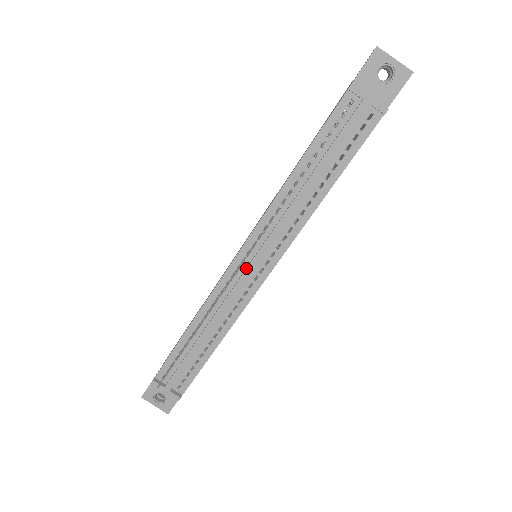
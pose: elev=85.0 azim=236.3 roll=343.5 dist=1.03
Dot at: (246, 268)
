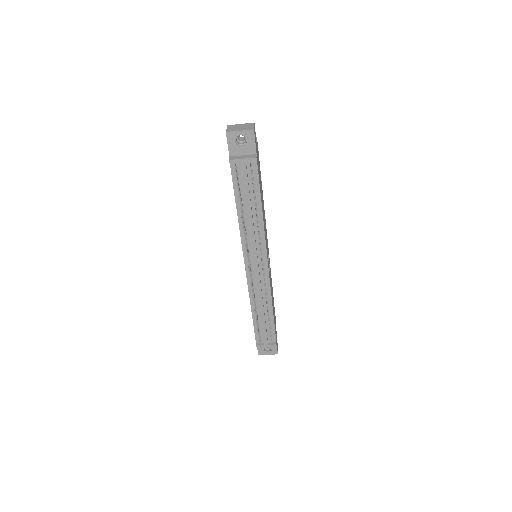
Dot at: (254, 270)
